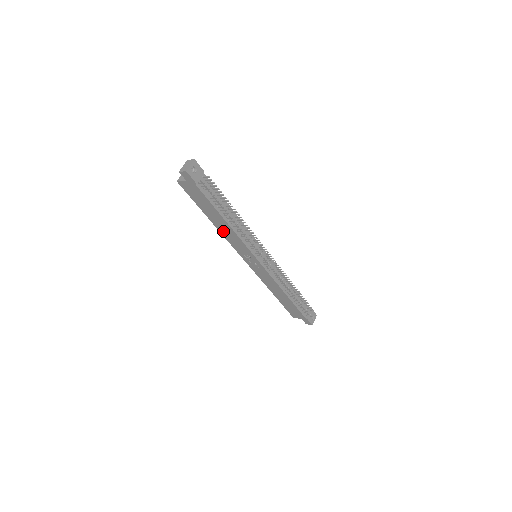
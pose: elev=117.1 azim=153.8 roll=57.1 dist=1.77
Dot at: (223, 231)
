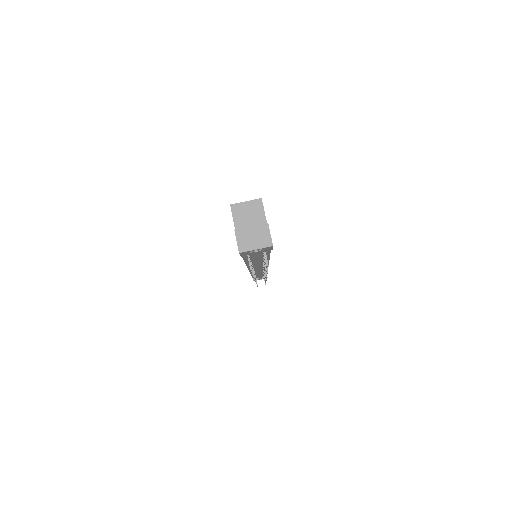
Dot at: occluded
